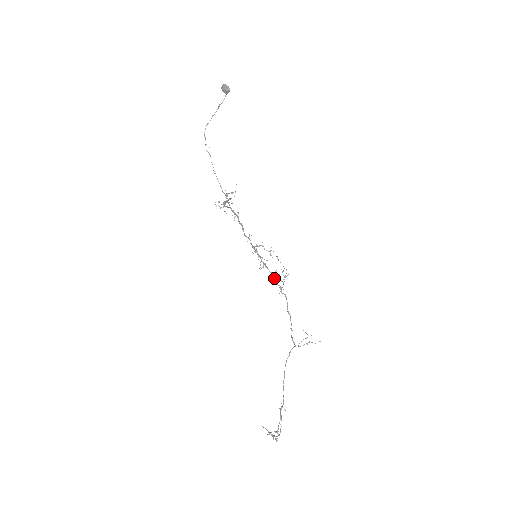
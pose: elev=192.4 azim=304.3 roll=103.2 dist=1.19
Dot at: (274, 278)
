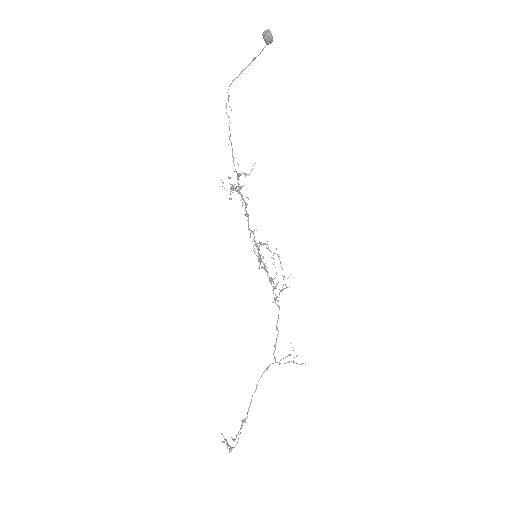
Dot at: (271, 284)
